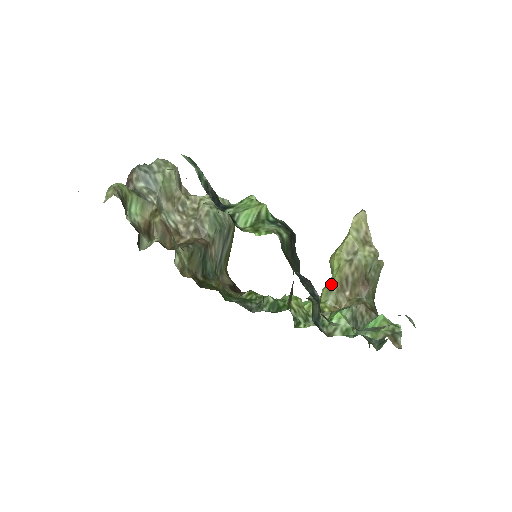
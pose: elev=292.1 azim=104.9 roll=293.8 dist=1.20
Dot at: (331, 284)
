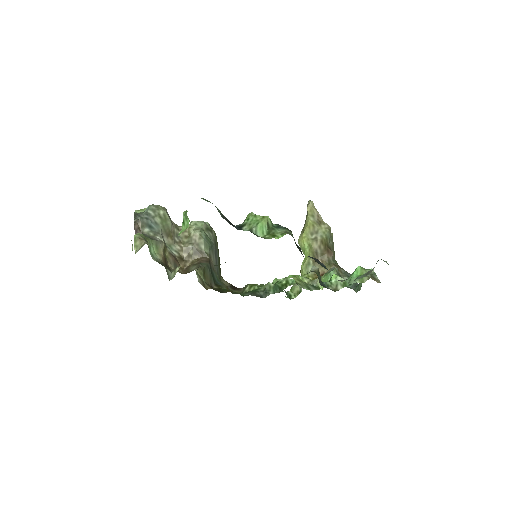
Dot at: (308, 259)
